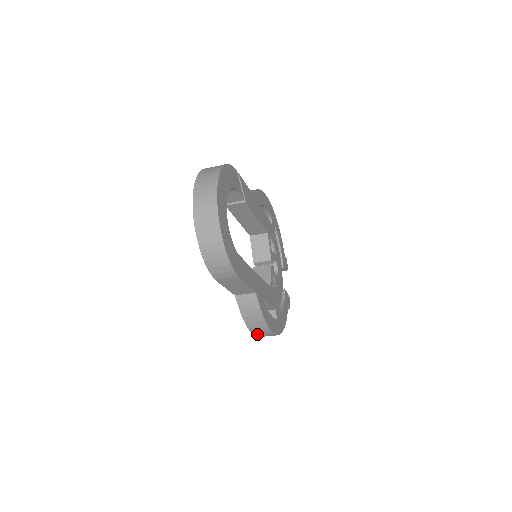
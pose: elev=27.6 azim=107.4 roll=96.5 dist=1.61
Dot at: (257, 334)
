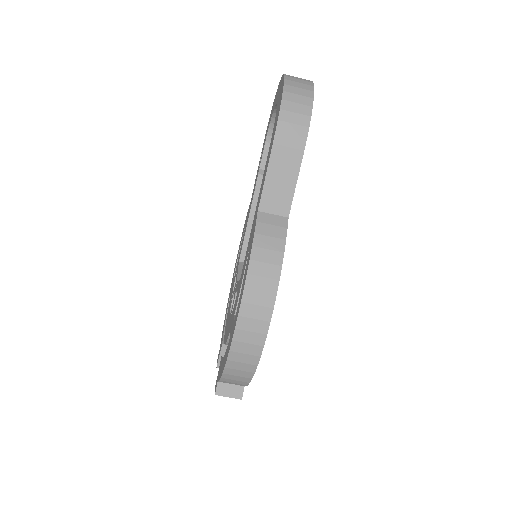
Dot at: (247, 303)
